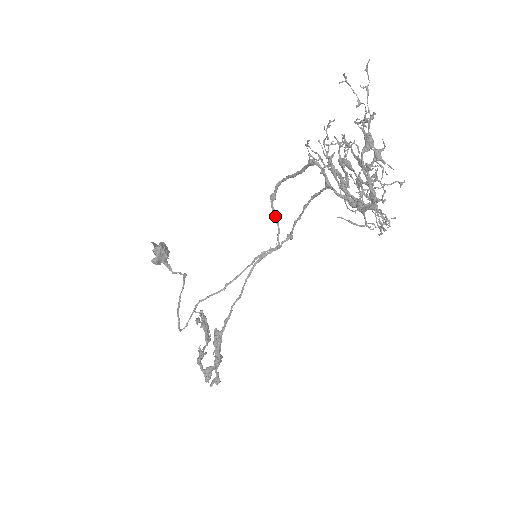
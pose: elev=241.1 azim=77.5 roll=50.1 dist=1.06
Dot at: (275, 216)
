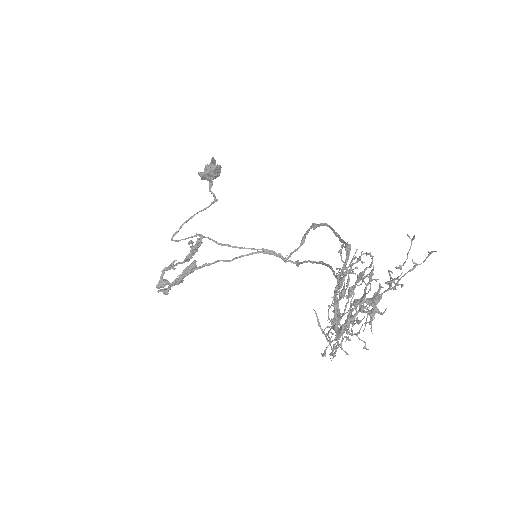
Dot at: (305, 238)
